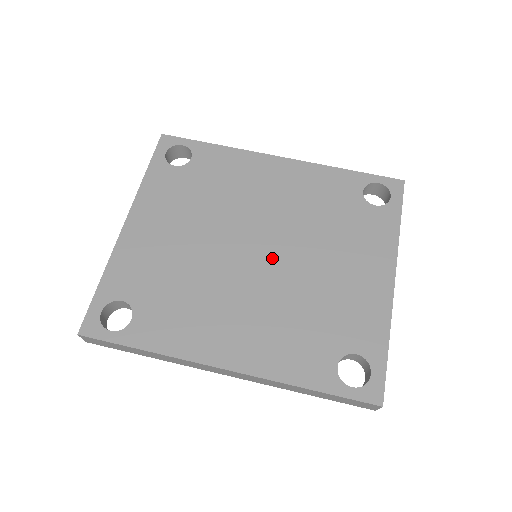
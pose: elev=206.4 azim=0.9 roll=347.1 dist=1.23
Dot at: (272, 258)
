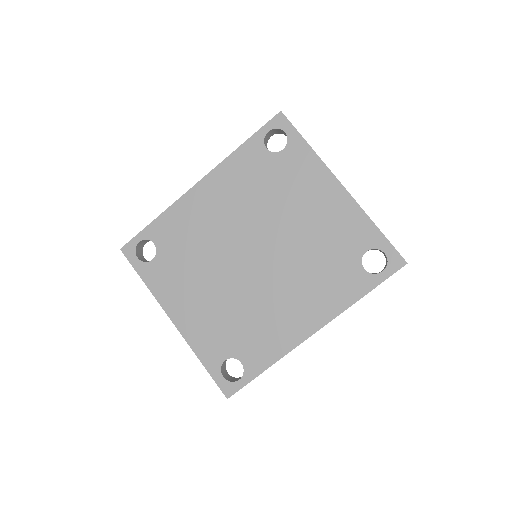
Dot at: (267, 250)
